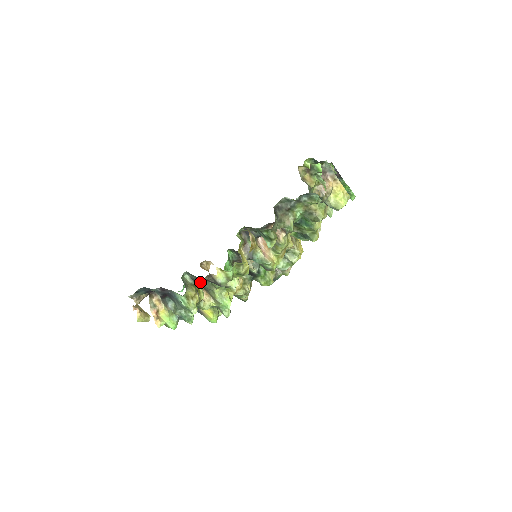
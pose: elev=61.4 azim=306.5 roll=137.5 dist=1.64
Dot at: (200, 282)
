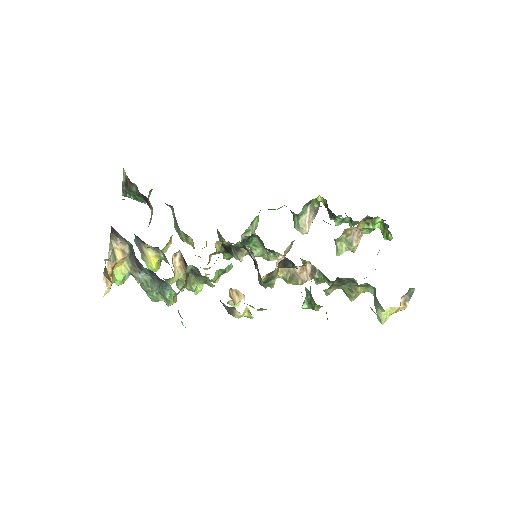
Dot at: occluded
